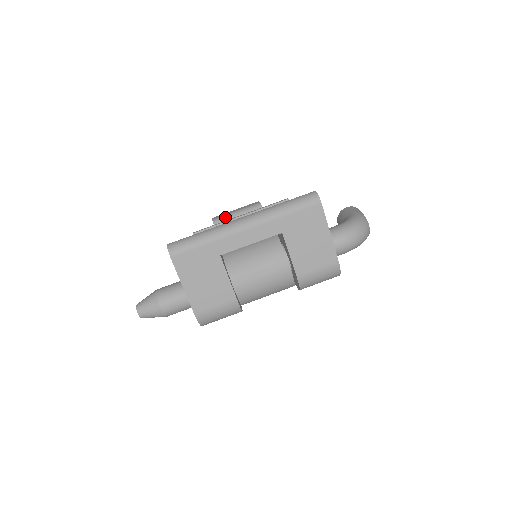
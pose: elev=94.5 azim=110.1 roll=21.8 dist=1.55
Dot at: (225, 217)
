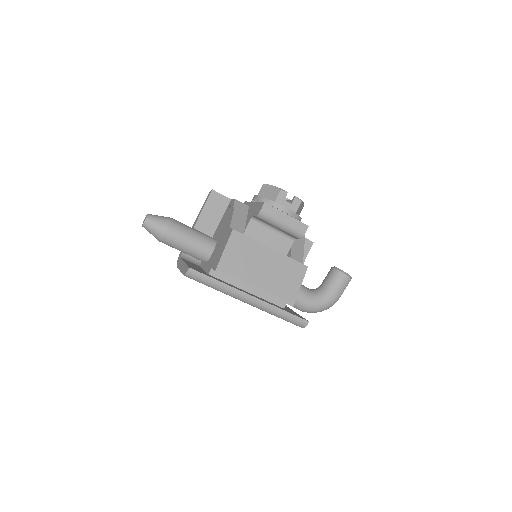
Dot at: (271, 220)
